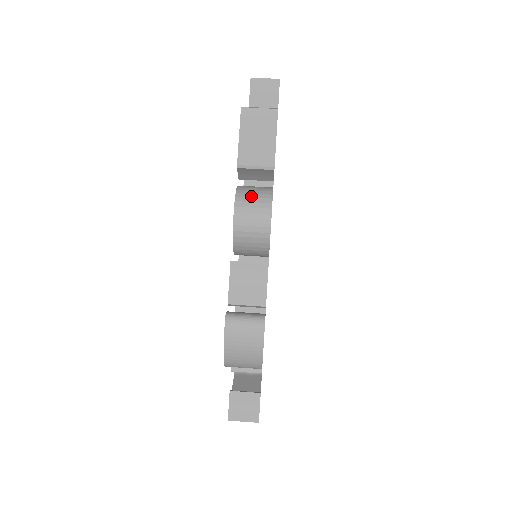
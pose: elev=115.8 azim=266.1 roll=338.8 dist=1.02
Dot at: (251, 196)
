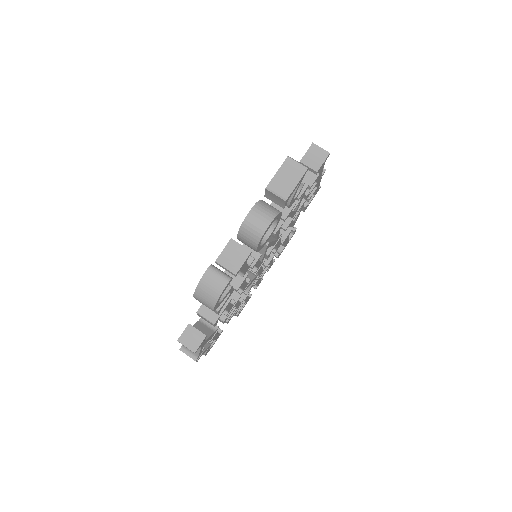
Dot at: (264, 209)
